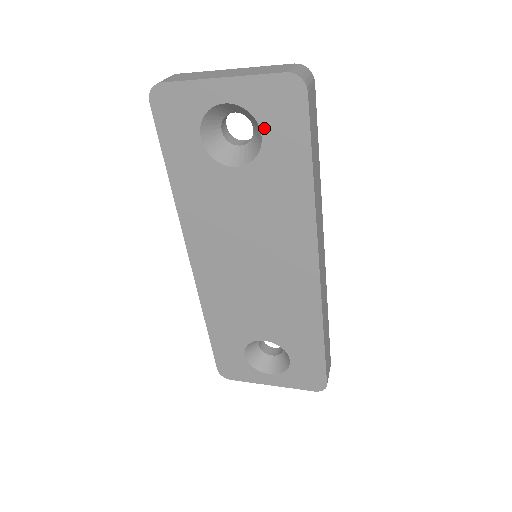
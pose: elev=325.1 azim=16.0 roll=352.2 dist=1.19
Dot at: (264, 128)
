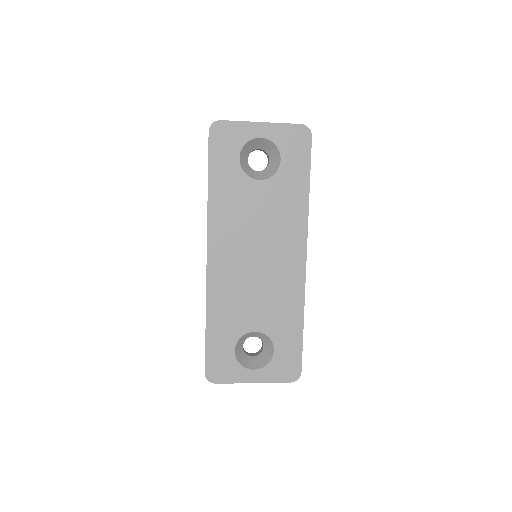
Dot at: (283, 155)
